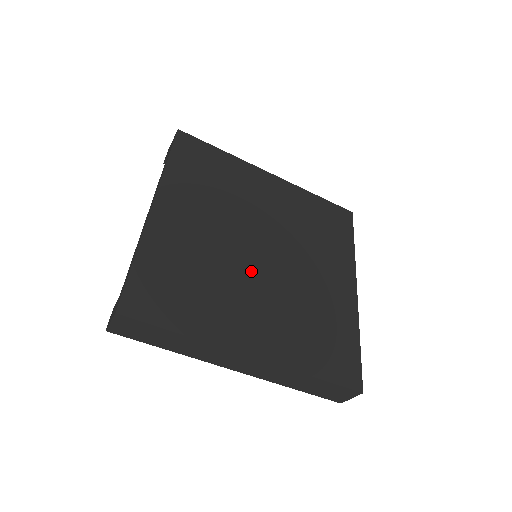
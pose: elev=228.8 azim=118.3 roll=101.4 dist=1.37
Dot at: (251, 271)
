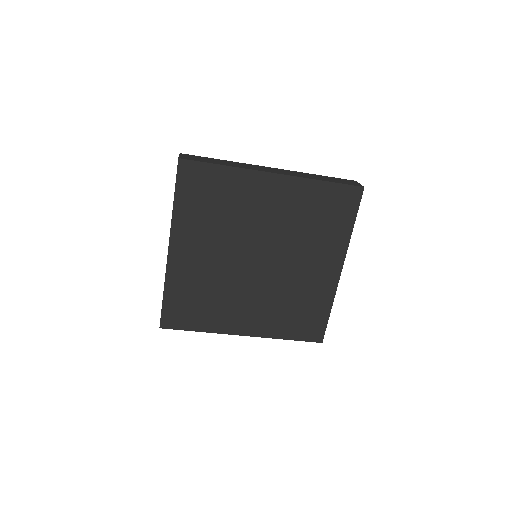
Dot at: (246, 280)
